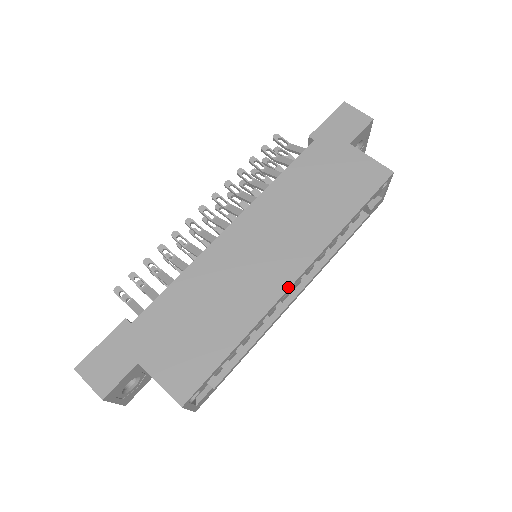
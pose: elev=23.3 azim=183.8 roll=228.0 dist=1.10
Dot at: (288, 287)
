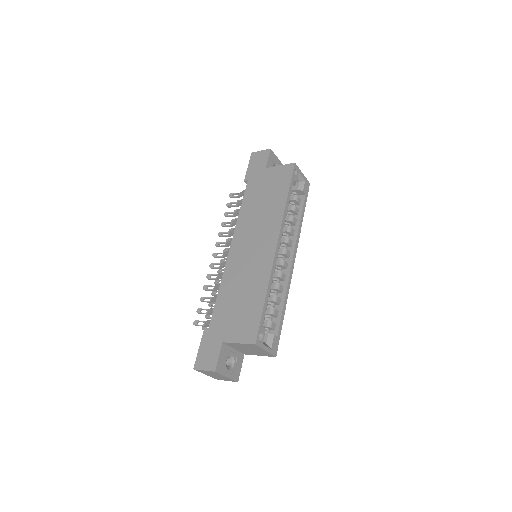
Dot at: (274, 252)
